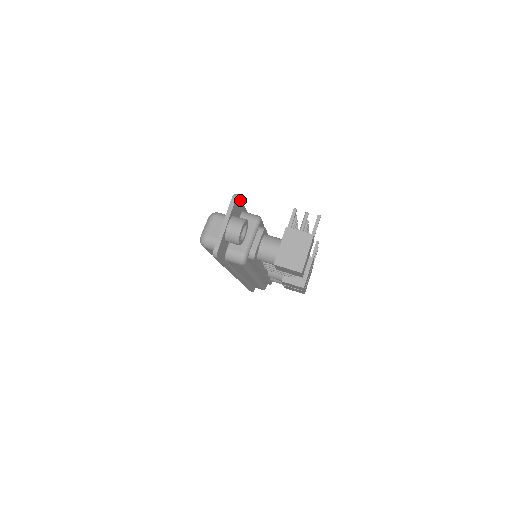
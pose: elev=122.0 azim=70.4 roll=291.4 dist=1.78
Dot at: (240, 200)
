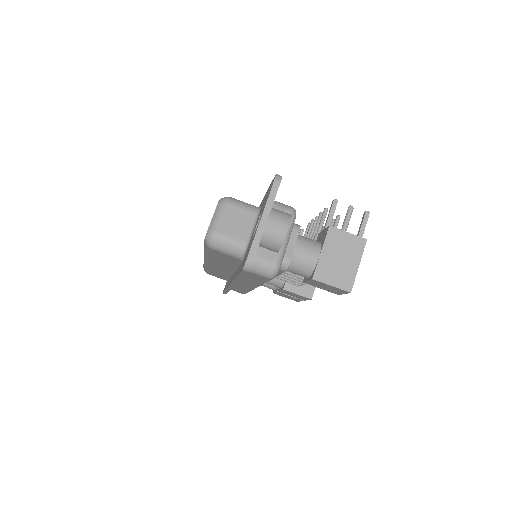
Dot at: occluded
